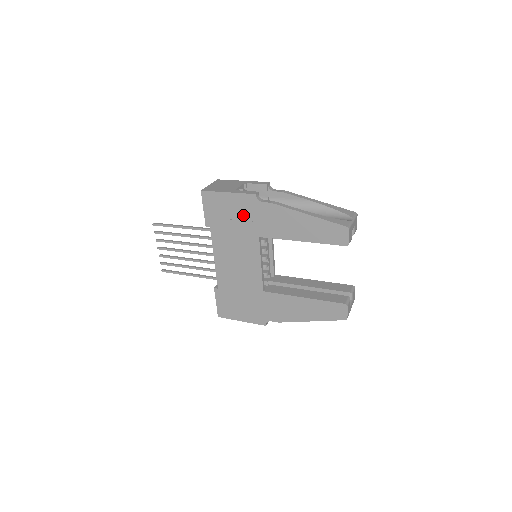
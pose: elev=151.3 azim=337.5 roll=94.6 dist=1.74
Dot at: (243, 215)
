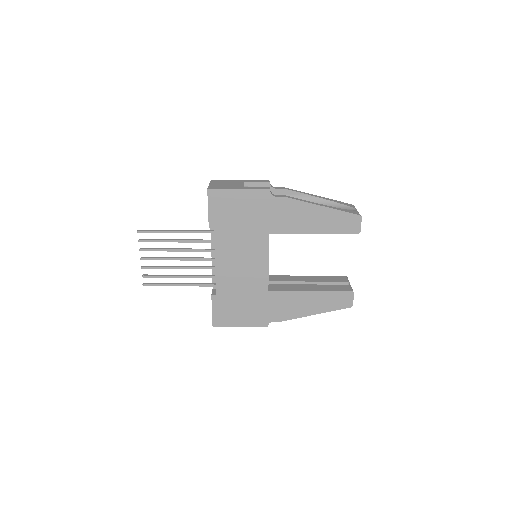
Dot at: (254, 212)
